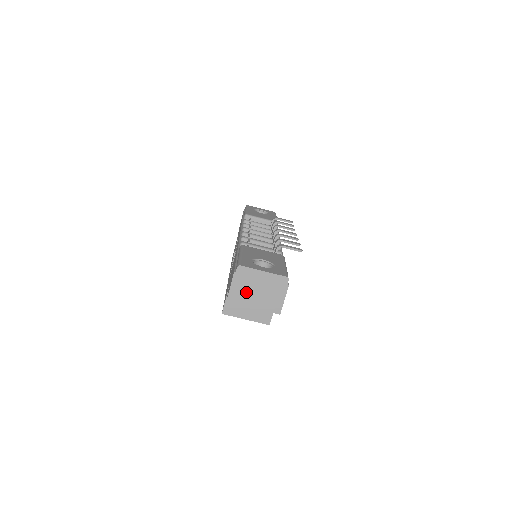
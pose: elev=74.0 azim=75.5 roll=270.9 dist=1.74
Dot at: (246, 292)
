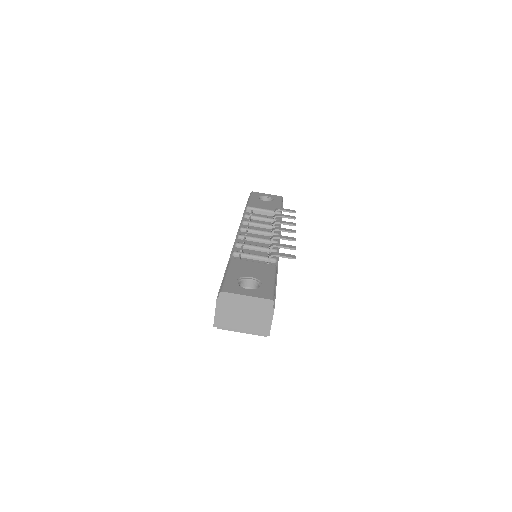
Dot at: (232, 316)
